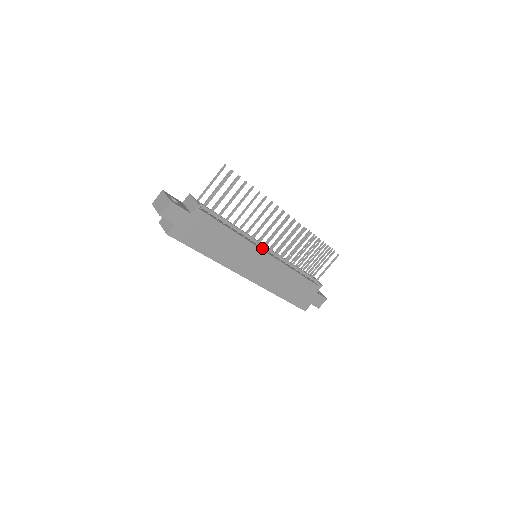
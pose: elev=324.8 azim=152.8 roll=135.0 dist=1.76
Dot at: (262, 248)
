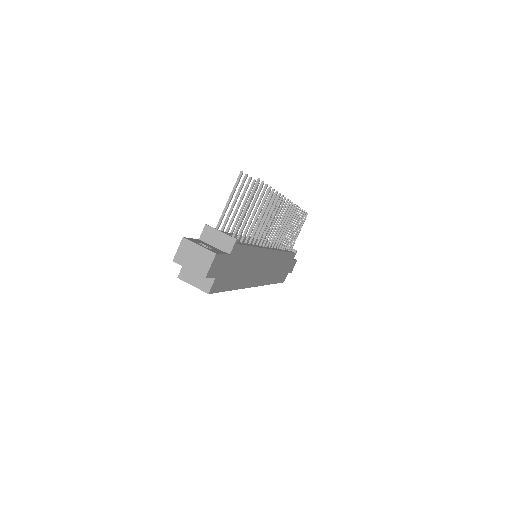
Dot at: (266, 246)
